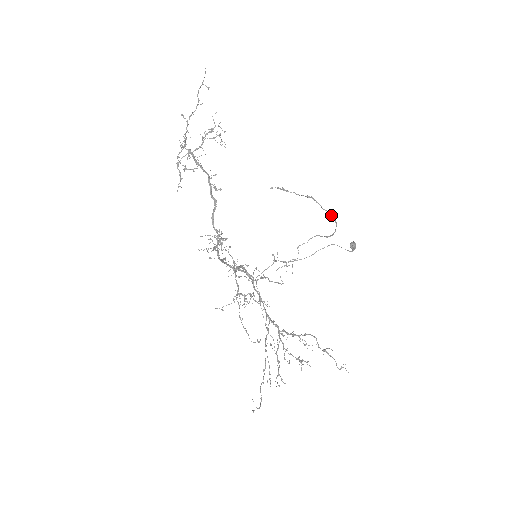
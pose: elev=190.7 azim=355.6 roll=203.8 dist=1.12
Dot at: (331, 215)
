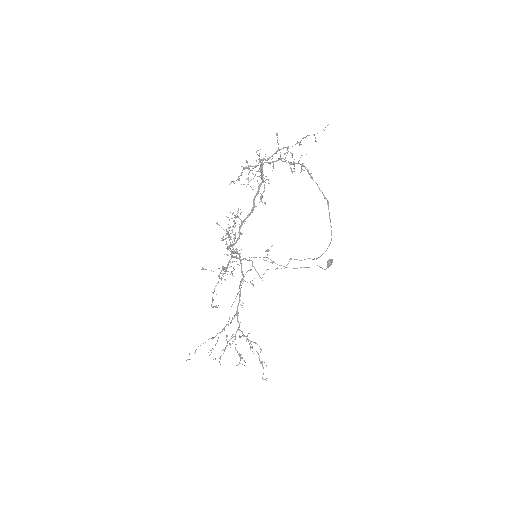
Dot at: occluded
